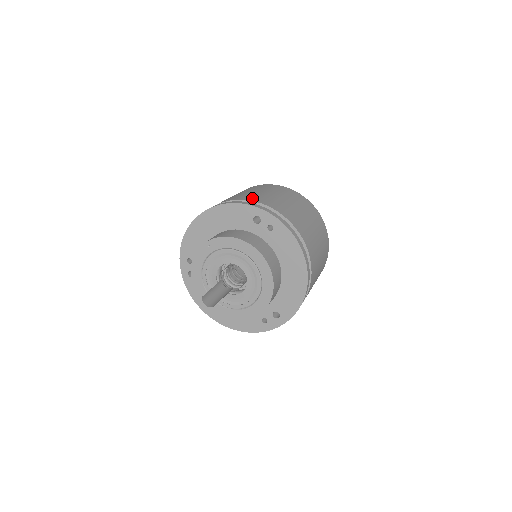
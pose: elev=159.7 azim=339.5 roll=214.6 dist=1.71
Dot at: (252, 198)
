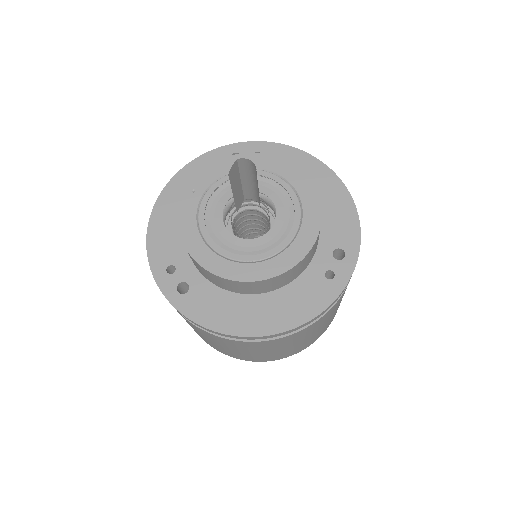
Dot at: occluded
